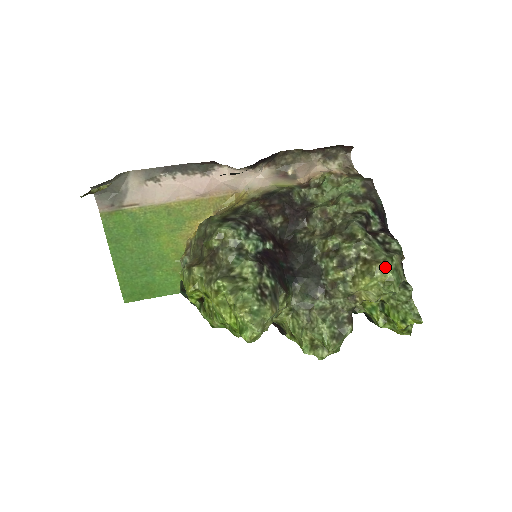
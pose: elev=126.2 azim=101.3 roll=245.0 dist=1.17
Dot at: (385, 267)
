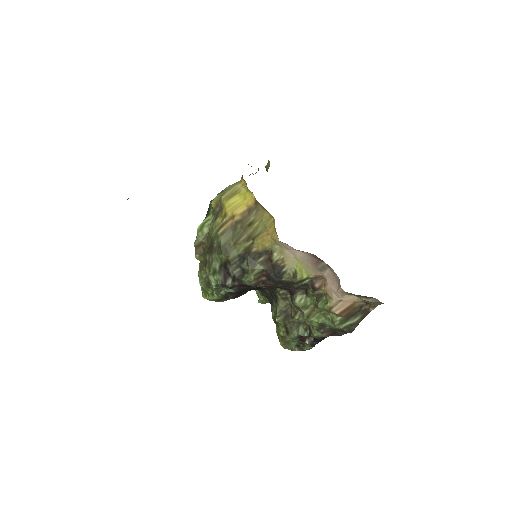
Dot at: (285, 348)
